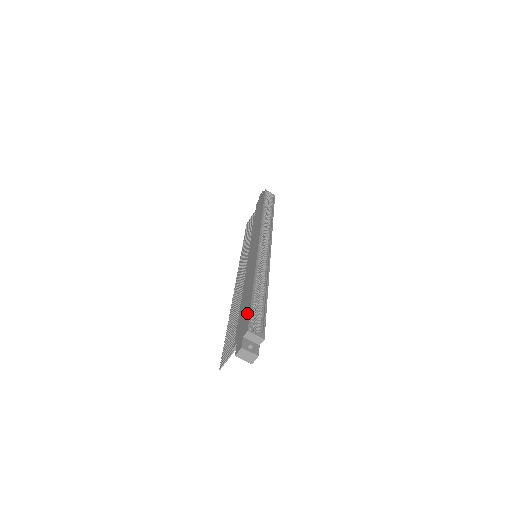
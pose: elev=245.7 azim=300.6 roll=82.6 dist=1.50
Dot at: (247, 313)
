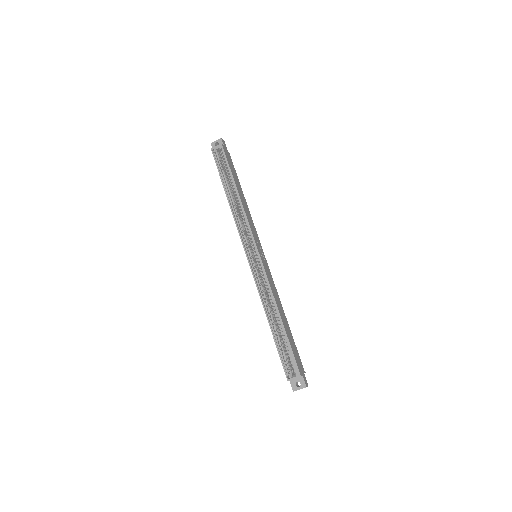
Dot at: (280, 356)
